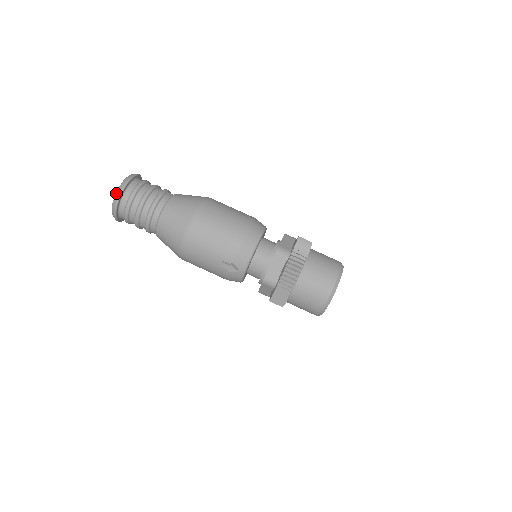
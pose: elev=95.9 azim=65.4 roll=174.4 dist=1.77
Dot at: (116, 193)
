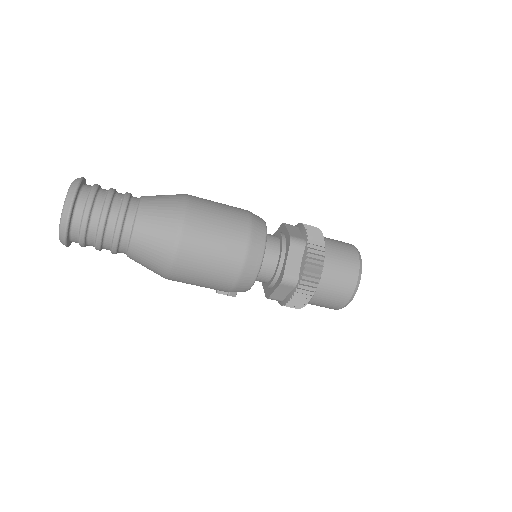
Dot at: (59, 236)
